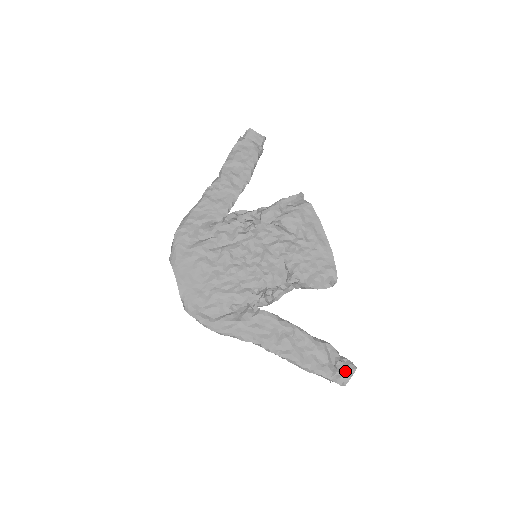
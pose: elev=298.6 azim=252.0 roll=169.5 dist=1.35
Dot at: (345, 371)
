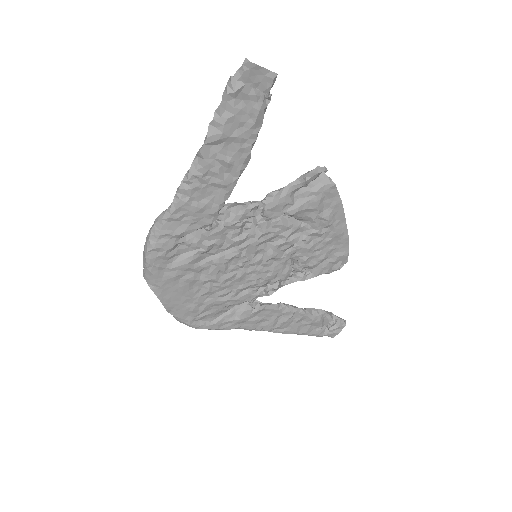
Dot at: (335, 329)
